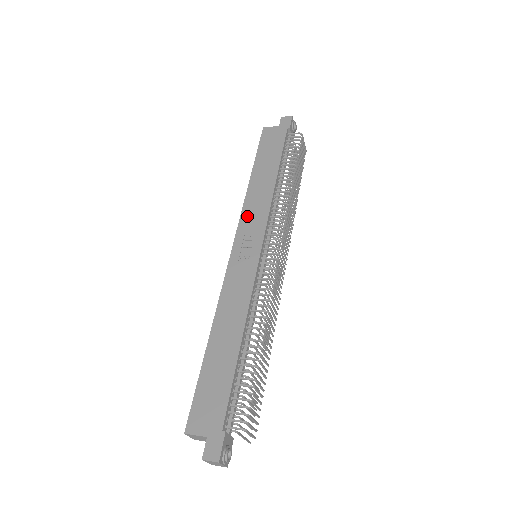
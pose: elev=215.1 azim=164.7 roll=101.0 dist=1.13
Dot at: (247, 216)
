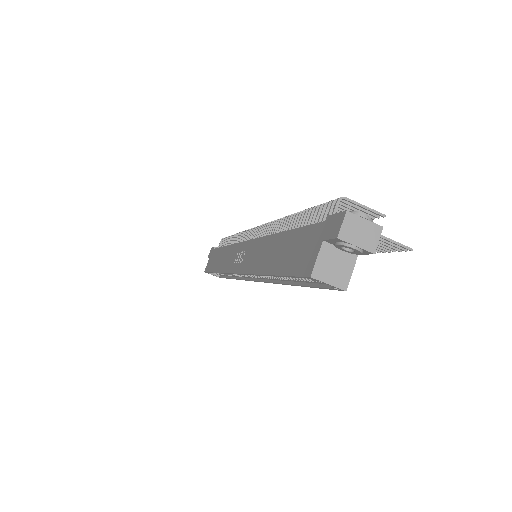
Dot at: (227, 265)
